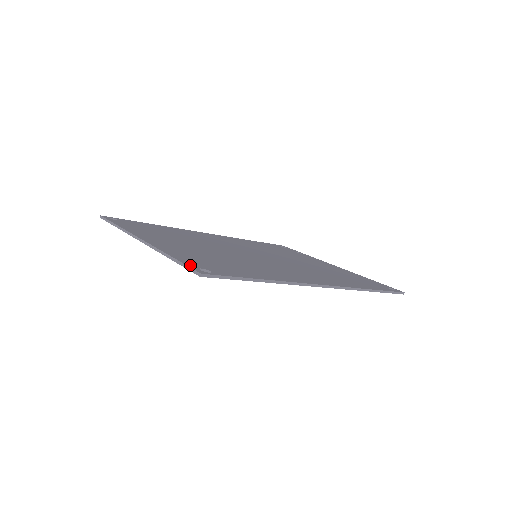
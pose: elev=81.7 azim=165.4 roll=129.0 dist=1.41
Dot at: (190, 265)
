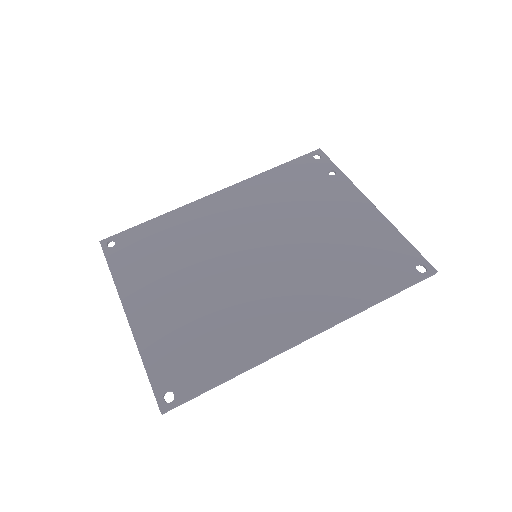
Dot at: (157, 388)
